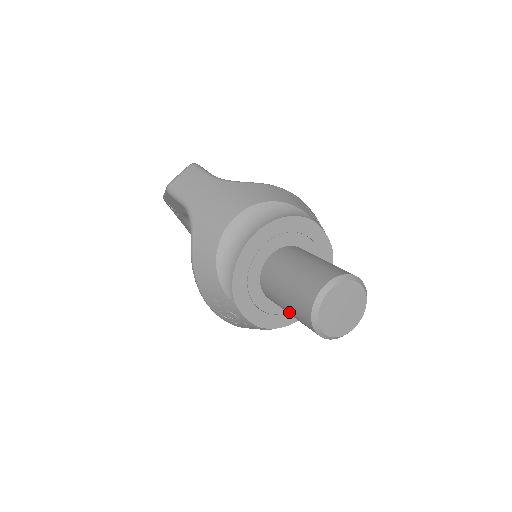
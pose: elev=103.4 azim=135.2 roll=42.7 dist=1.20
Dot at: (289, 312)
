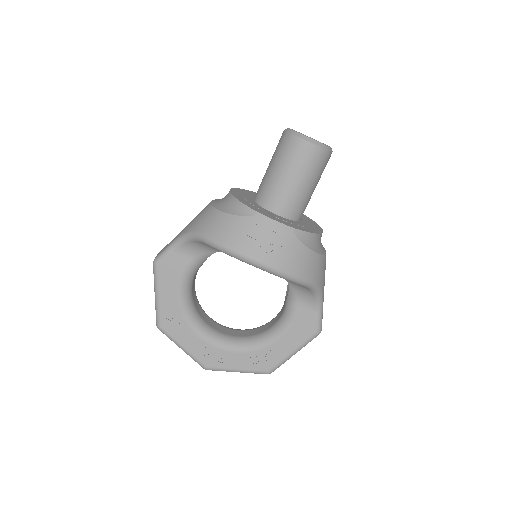
Dot at: (292, 175)
